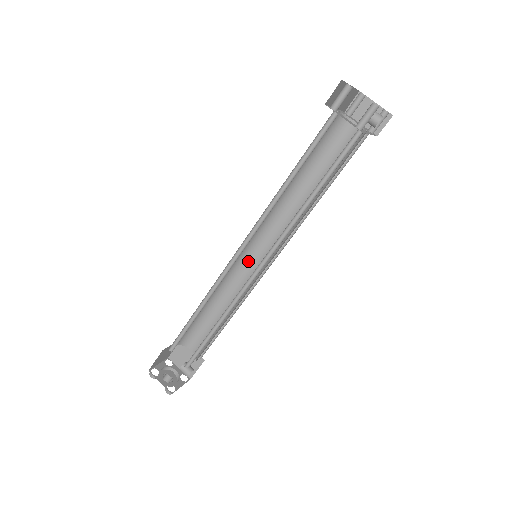
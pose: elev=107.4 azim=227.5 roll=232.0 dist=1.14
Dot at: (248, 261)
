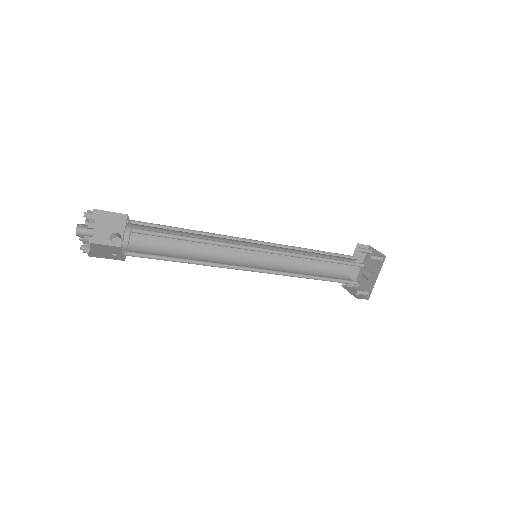
Dot at: (238, 262)
